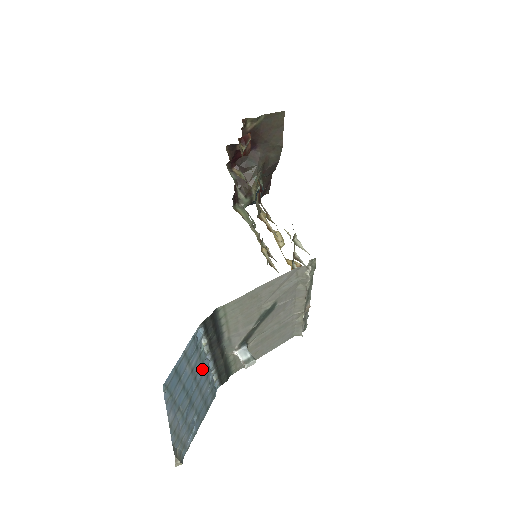
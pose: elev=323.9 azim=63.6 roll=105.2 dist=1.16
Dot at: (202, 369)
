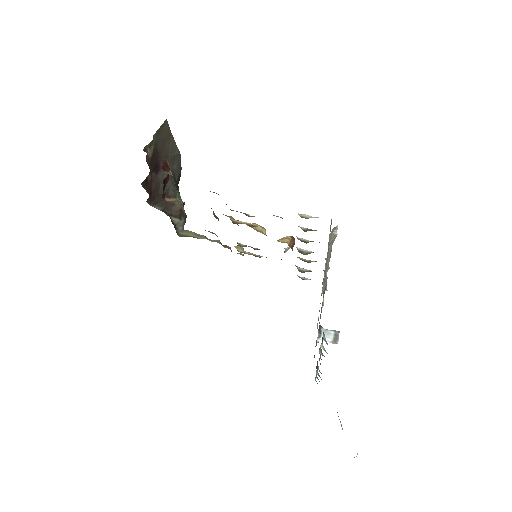
Dot at: occluded
